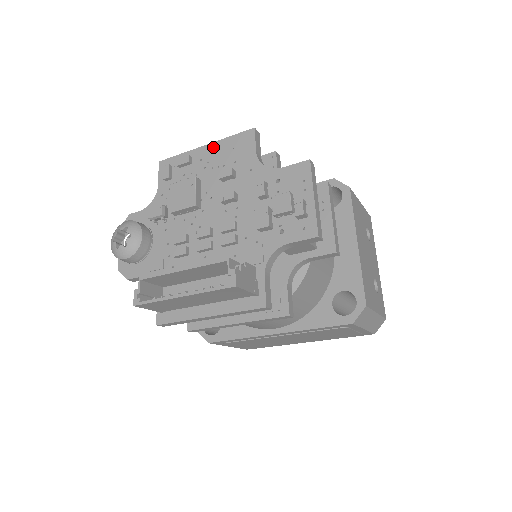
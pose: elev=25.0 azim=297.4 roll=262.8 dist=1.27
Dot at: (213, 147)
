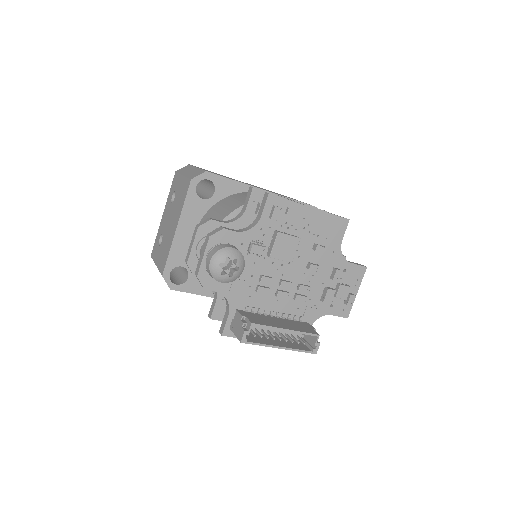
Dot at: (317, 214)
